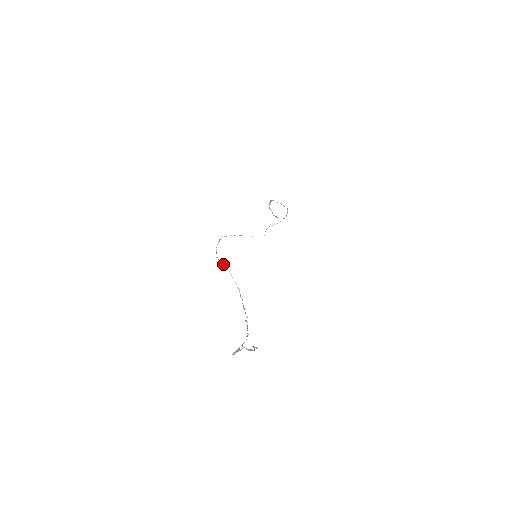
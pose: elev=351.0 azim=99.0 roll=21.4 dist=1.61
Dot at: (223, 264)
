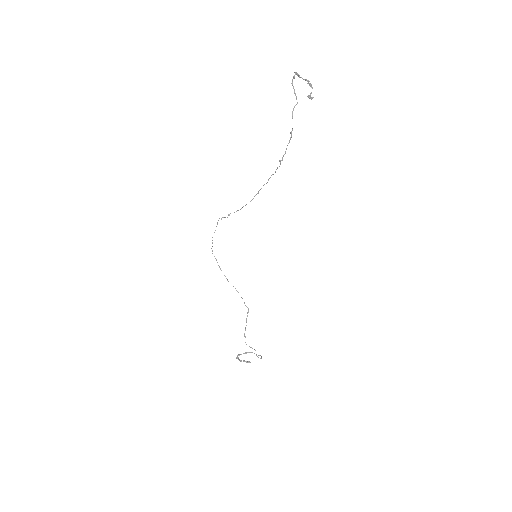
Dot at: (229, 215)
